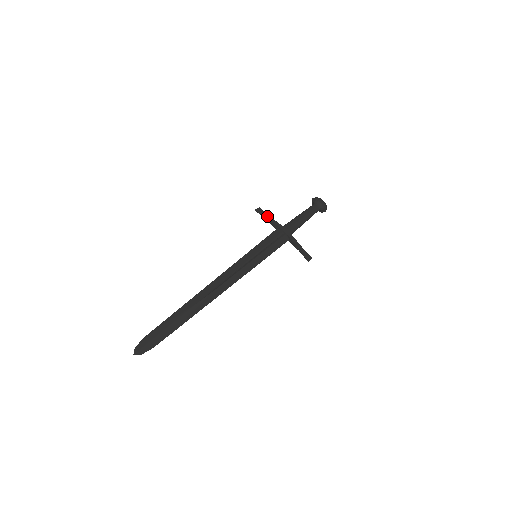
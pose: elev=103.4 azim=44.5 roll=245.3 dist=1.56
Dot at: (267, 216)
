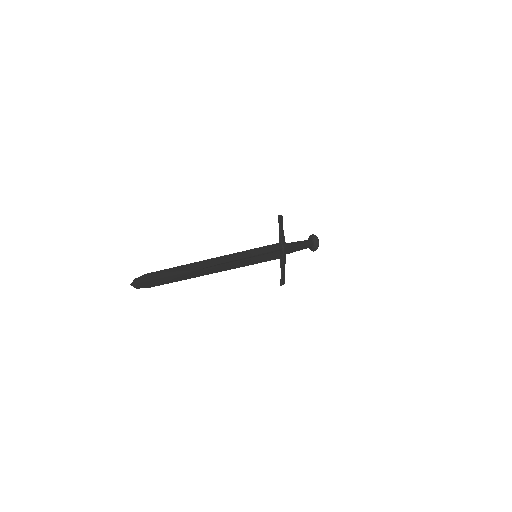
Dot at: (282, 227)
